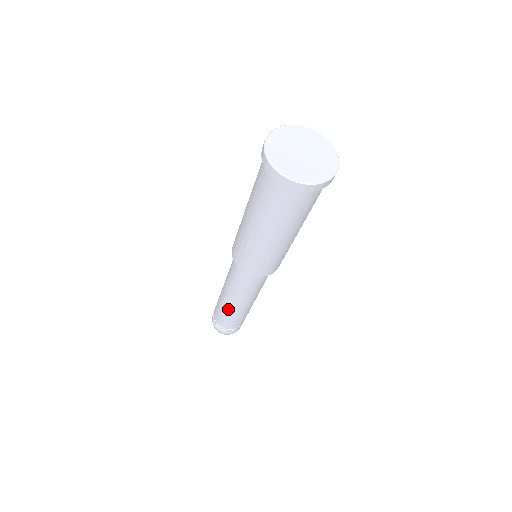
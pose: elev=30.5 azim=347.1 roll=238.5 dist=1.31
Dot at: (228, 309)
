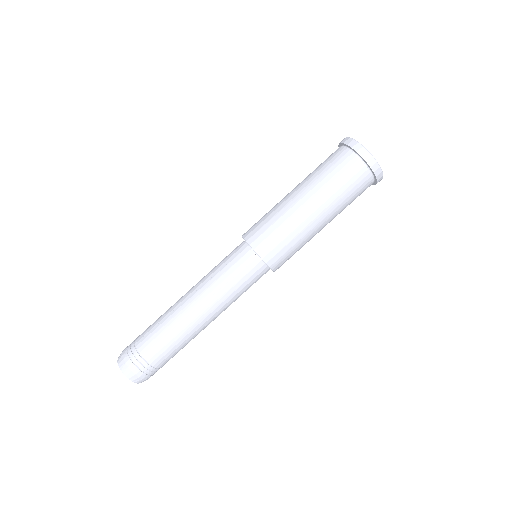
Dot at: (180, 318)
